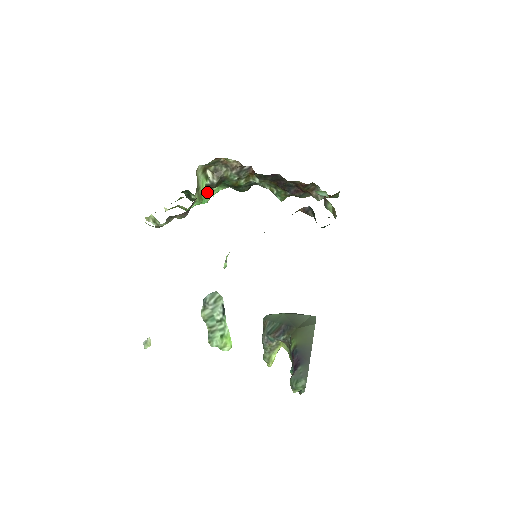
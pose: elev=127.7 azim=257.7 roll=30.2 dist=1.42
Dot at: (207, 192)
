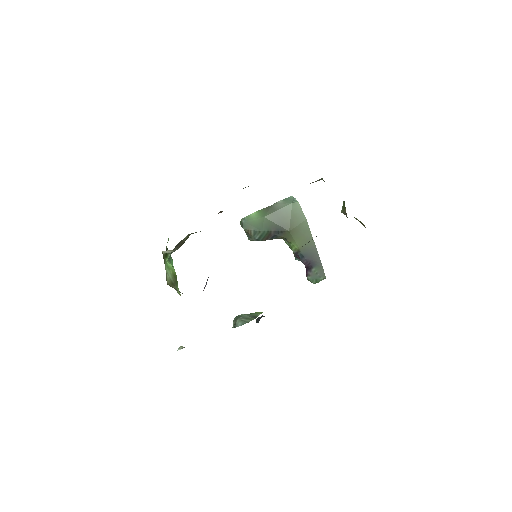
Dot at: occluded
